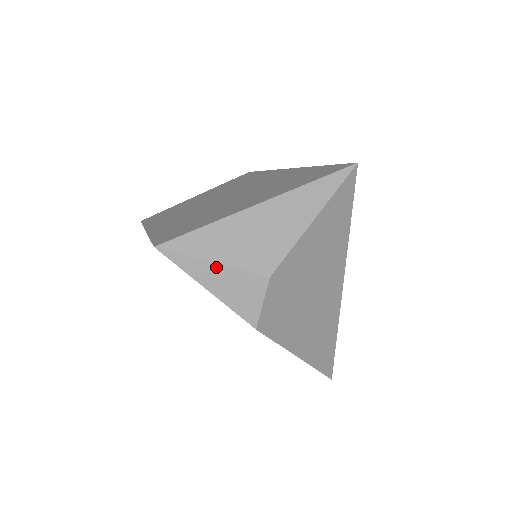
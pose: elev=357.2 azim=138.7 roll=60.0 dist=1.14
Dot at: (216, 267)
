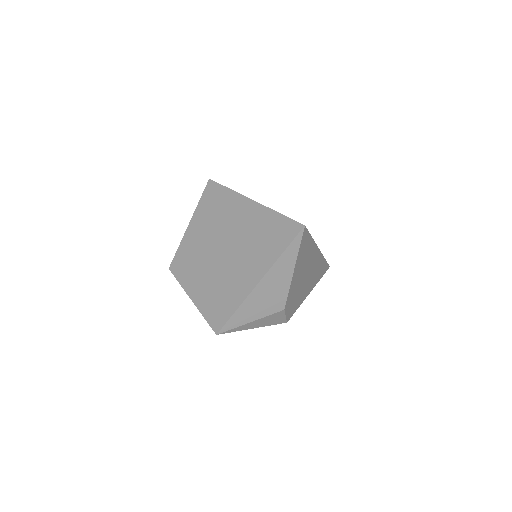
Dot at: (253, 322)
